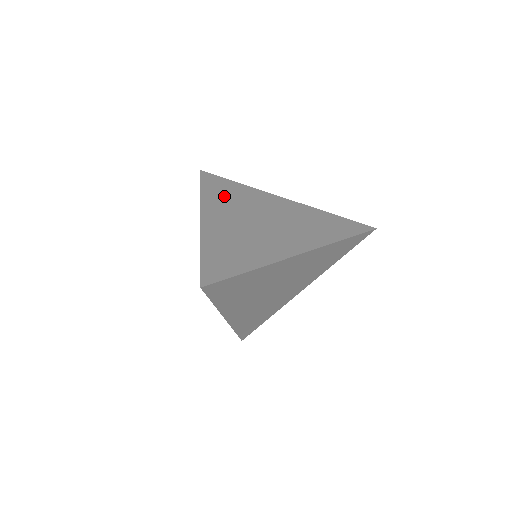
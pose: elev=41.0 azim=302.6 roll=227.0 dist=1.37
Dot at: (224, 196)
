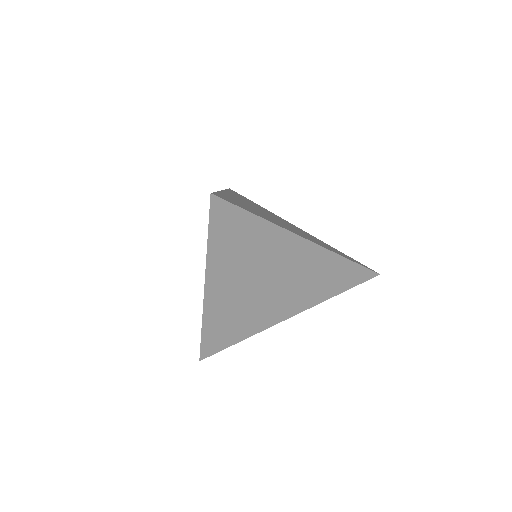
Dot at: (246, 200)
